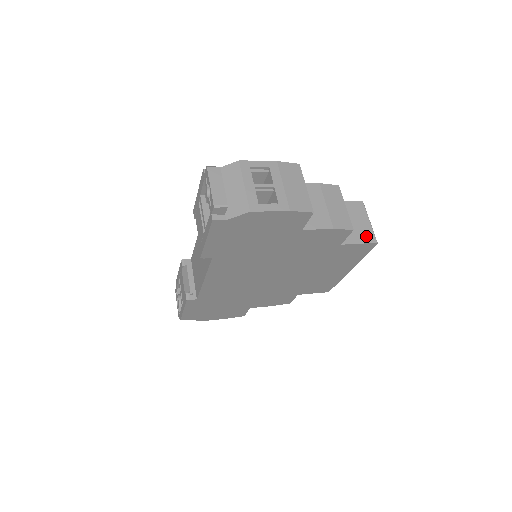
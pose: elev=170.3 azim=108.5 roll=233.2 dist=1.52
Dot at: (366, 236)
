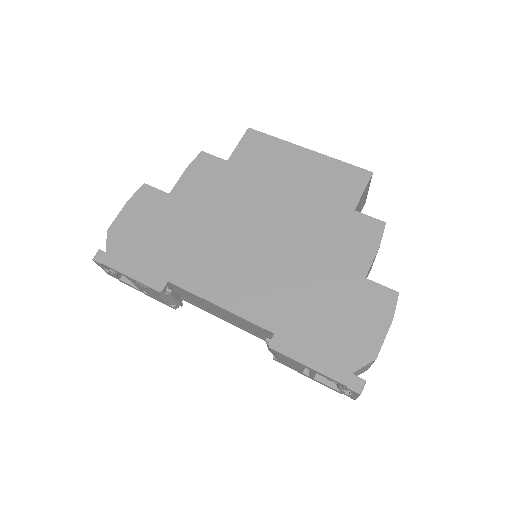
Dot at: occluded
